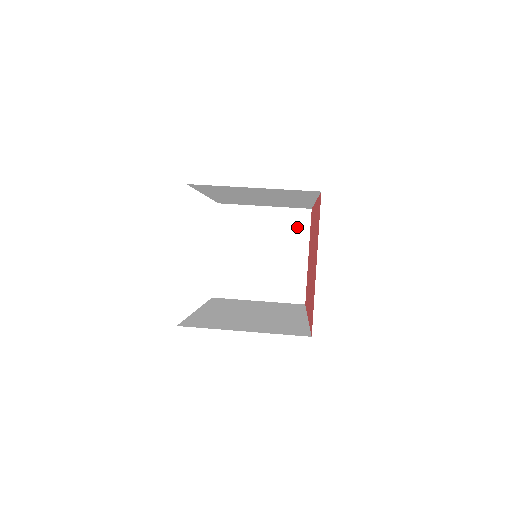
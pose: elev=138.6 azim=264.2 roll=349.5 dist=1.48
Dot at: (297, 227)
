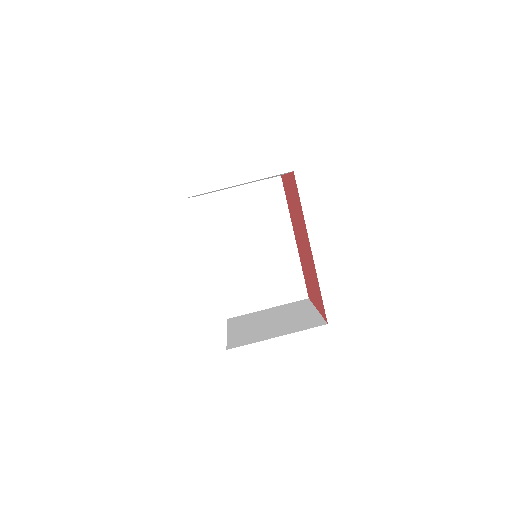
Dot at: occluded
